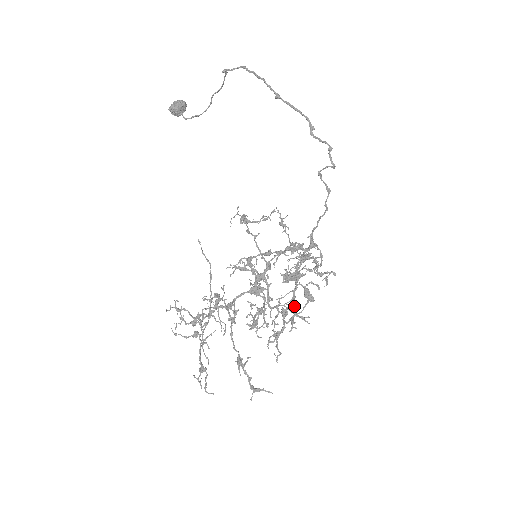
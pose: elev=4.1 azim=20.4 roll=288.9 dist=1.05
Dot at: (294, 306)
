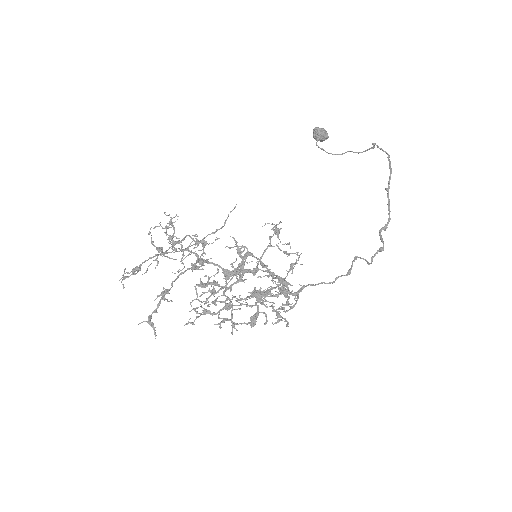
Dot at: (245, 299)
